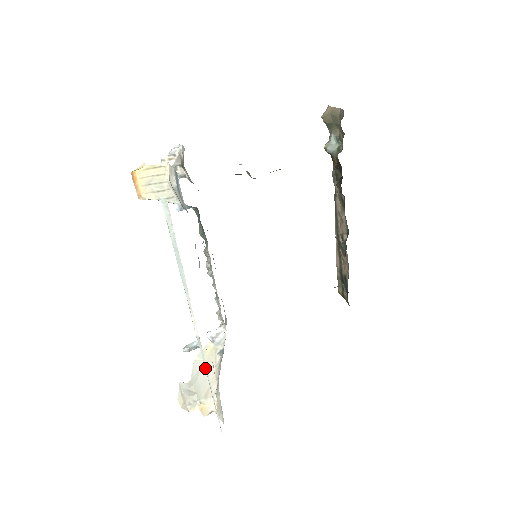
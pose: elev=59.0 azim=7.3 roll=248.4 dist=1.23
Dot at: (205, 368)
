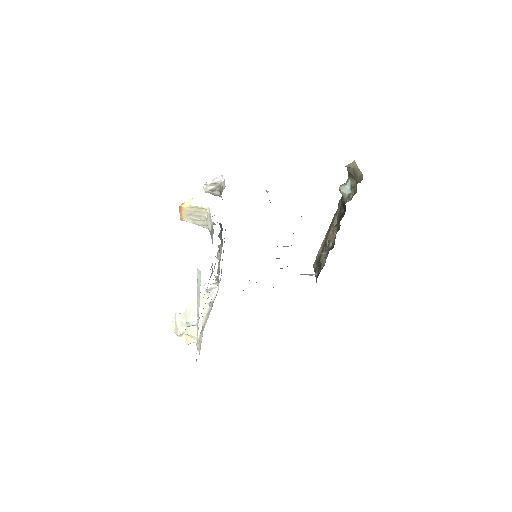
Dot at: (197, 336)
